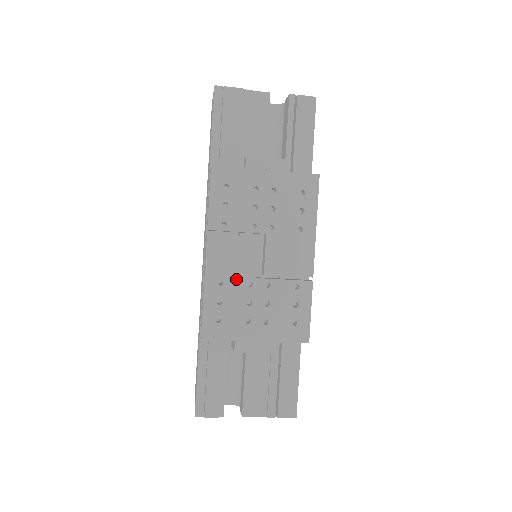
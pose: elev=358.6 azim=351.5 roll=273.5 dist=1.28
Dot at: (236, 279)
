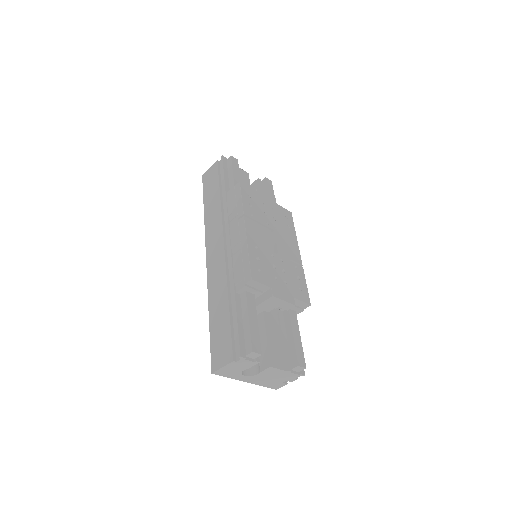
Dot at: (264, 249)
